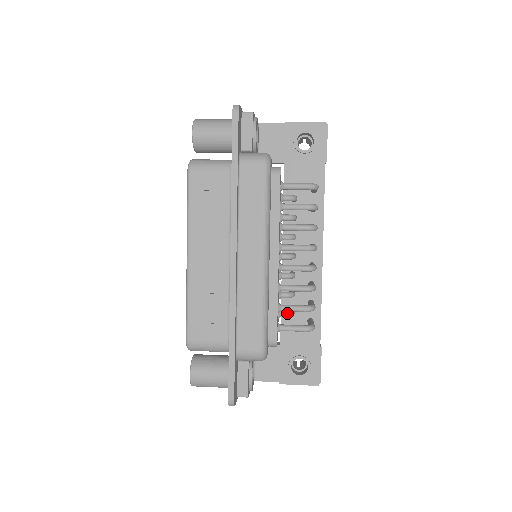
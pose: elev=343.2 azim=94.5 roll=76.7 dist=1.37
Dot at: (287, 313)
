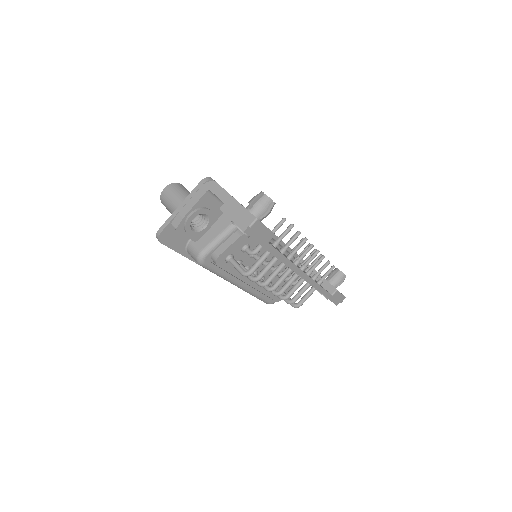
Dot at: occluded
